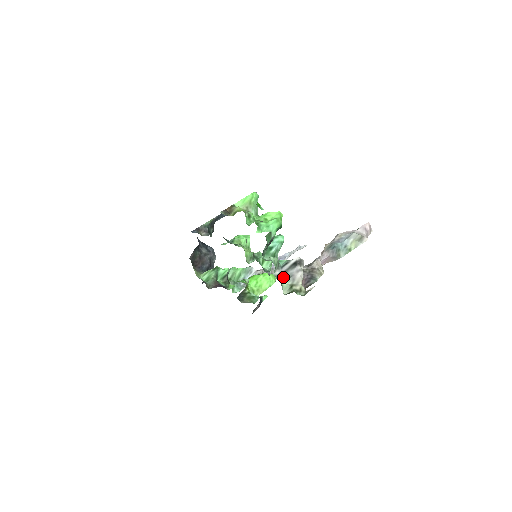
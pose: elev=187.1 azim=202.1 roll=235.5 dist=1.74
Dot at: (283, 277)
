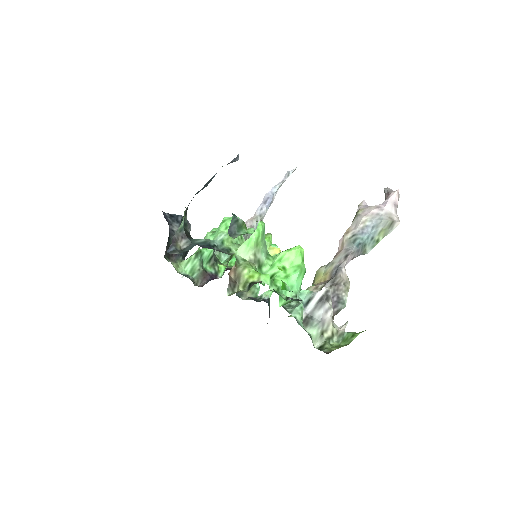
Dot at: (310, 322)
